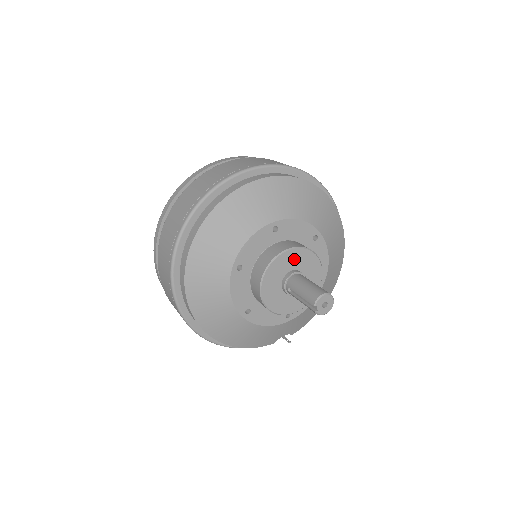
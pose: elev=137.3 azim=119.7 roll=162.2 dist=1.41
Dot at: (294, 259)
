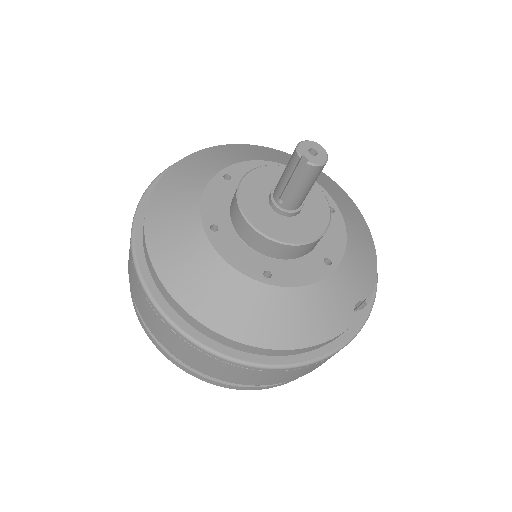
Dot at: (265, 179)
